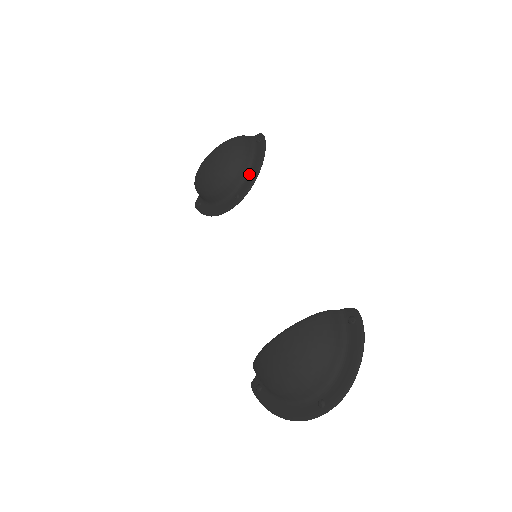
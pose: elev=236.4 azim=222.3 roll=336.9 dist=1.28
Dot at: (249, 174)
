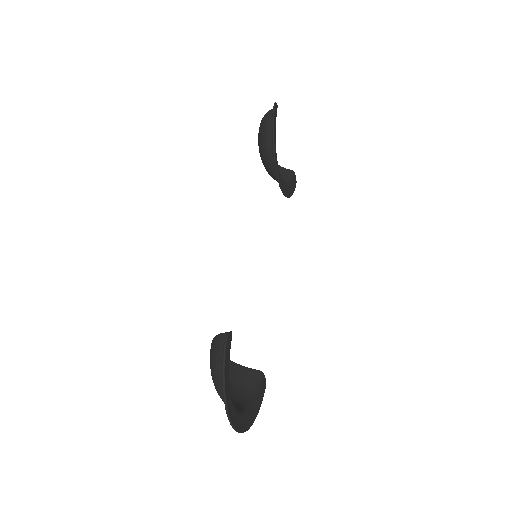
Dot at: occluded
